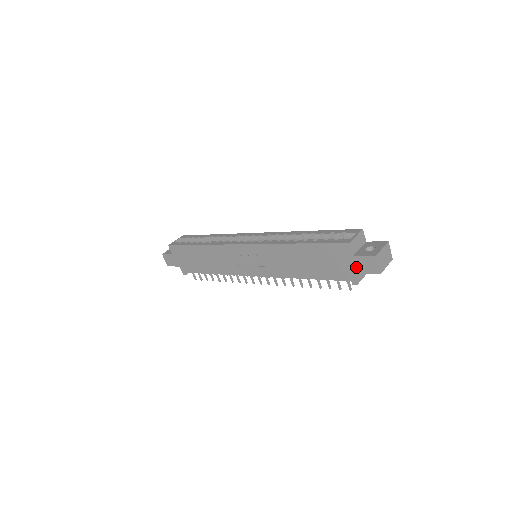
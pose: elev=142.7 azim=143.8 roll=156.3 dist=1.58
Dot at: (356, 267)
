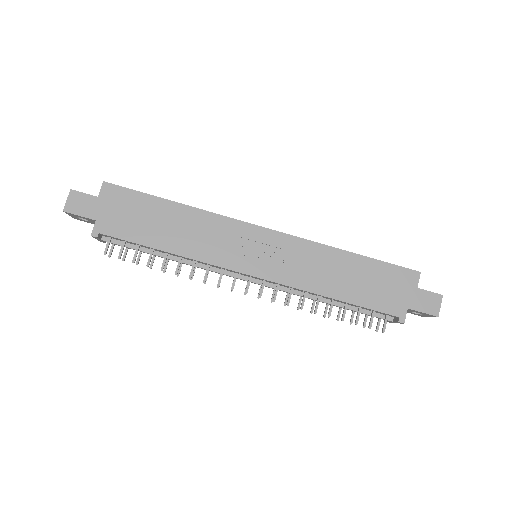
Dot at: (414, 301)
